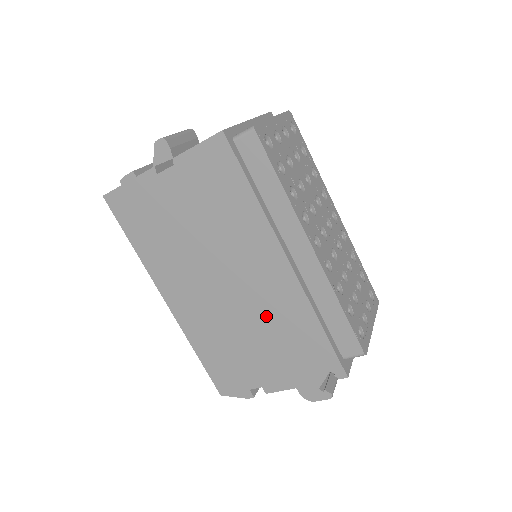
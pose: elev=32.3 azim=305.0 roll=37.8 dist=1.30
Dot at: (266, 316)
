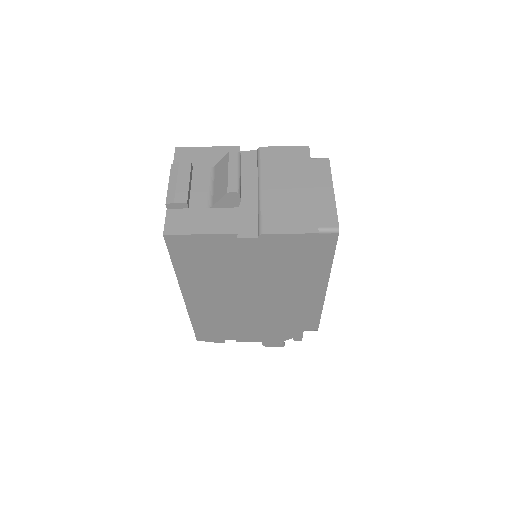
Dot at: (268, 315)
